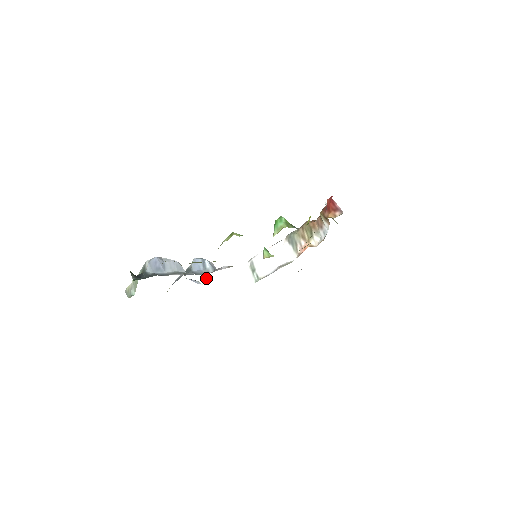
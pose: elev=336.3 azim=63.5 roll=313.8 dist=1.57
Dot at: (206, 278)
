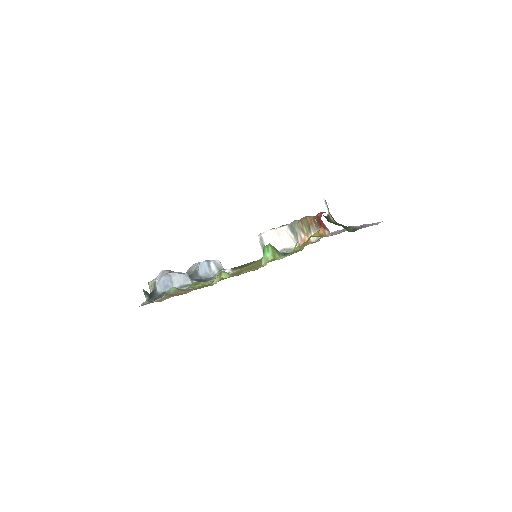
Dot at: occluded
